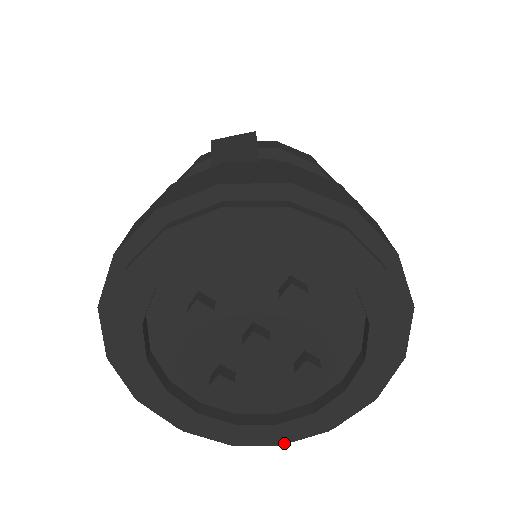
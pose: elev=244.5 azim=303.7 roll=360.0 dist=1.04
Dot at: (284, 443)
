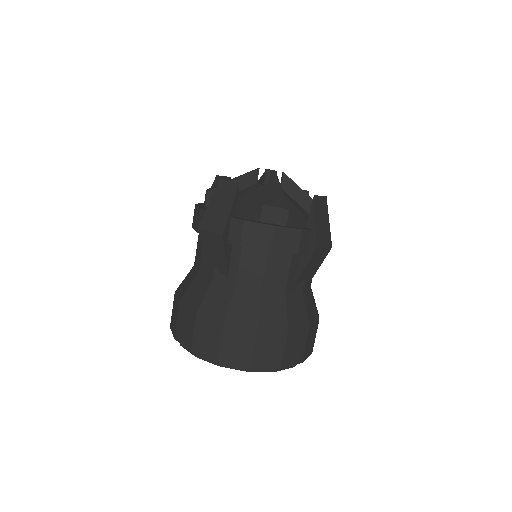
Dot at: occluded
